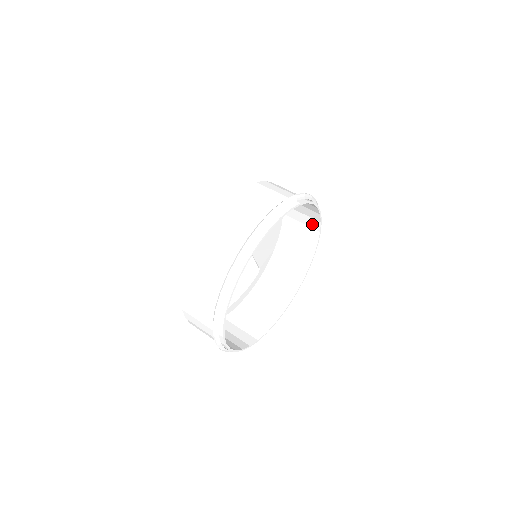
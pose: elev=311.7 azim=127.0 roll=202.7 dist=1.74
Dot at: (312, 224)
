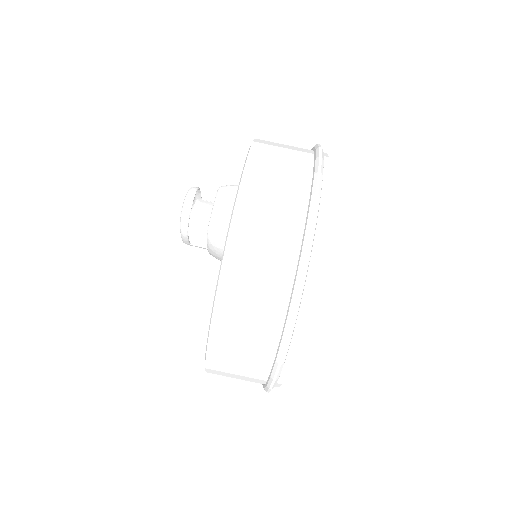
Dot at: (310, 188)
